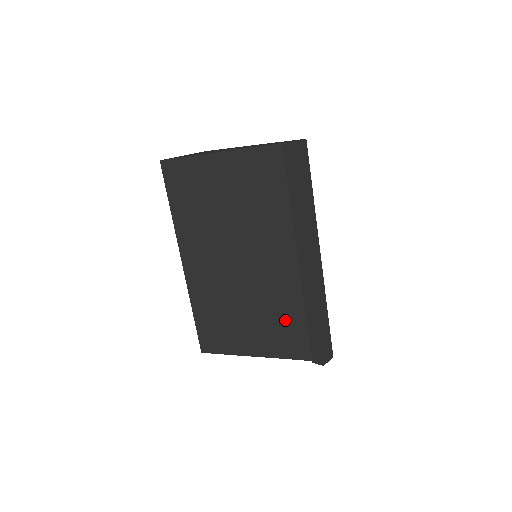
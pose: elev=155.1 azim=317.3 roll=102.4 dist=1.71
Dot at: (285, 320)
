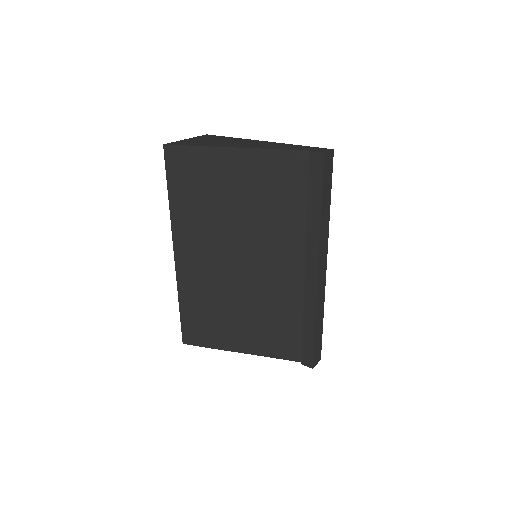
Dot at: (280, 323)
